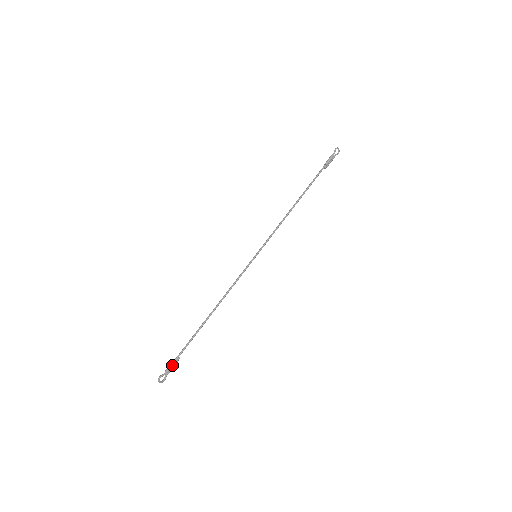
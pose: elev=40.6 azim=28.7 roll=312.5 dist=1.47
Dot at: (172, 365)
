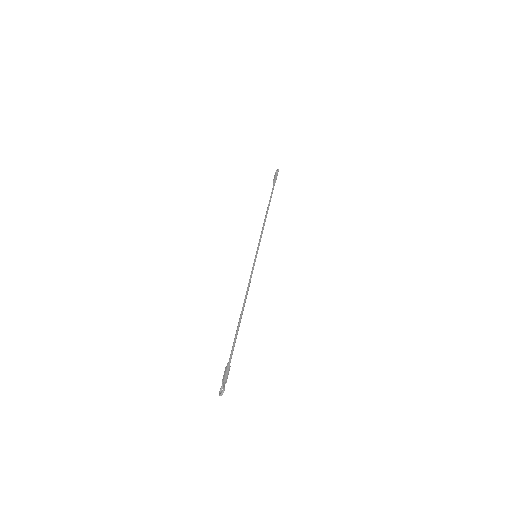
Dot at: occluded
